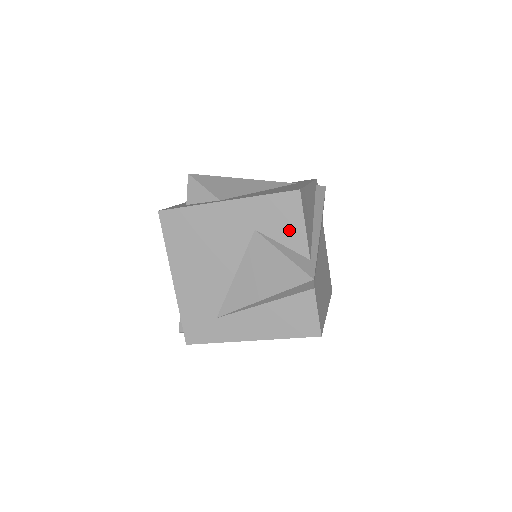
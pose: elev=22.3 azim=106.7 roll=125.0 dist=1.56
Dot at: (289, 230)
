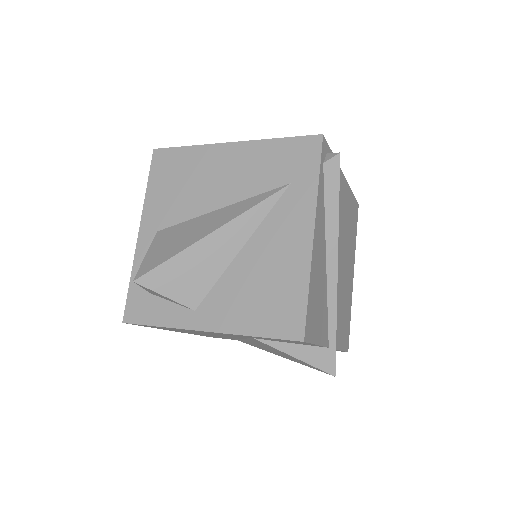
Dot at: occluded
